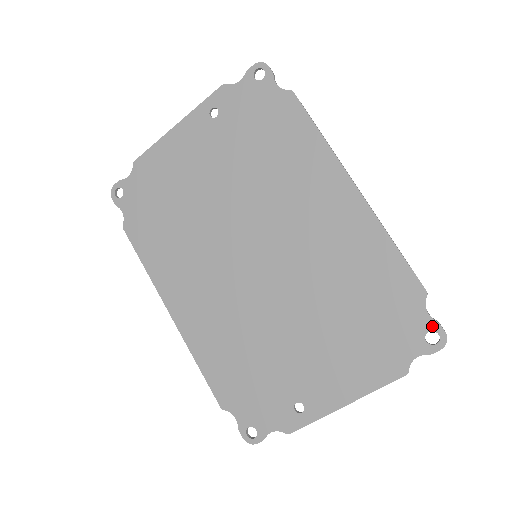
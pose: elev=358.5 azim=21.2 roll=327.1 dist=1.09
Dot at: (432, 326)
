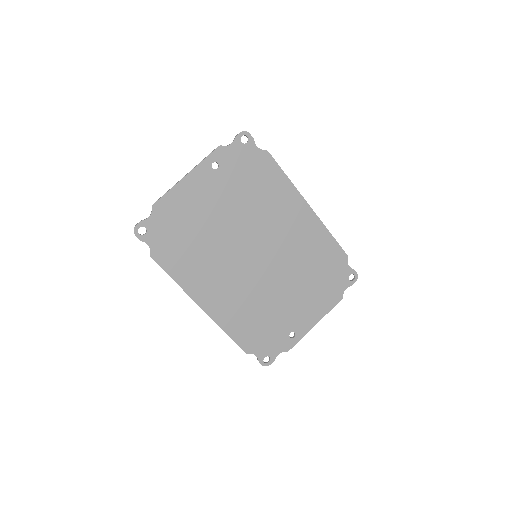
Dot at: (351, 272)
